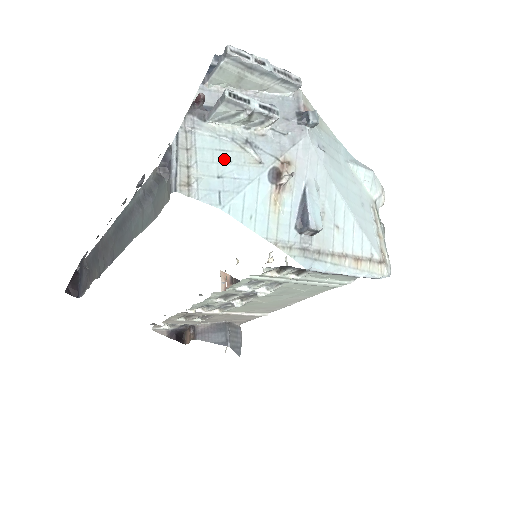
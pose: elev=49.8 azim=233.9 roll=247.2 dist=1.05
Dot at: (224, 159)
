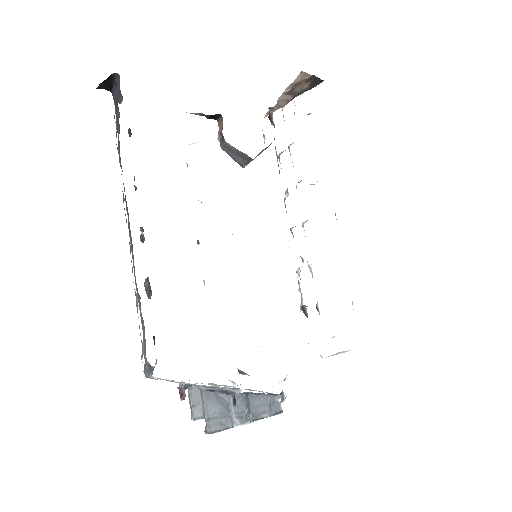
Dot at: occluded
